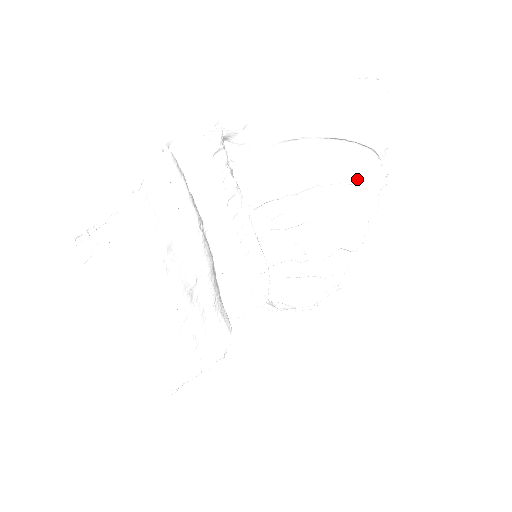
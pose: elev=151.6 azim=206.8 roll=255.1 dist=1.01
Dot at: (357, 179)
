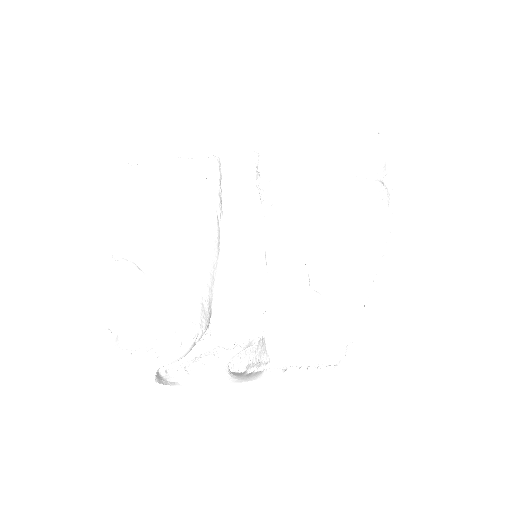
Dot at: (367, 209)
